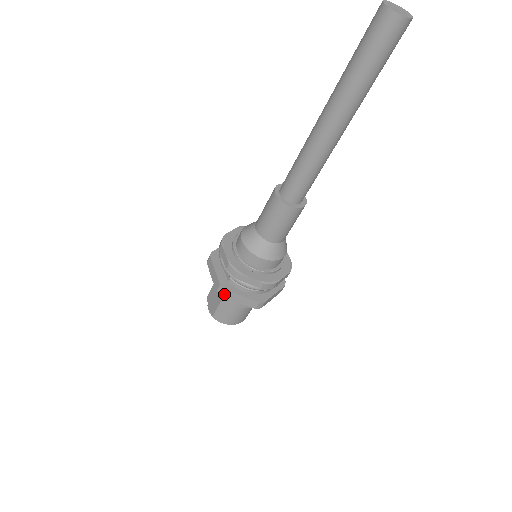
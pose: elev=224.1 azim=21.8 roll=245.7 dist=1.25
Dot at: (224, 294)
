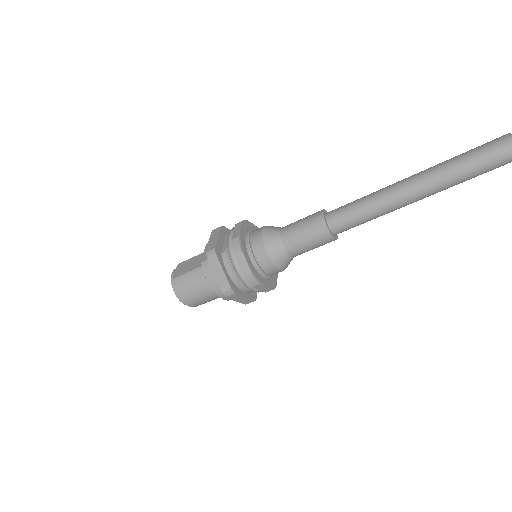
Dot at: (211, 258)
